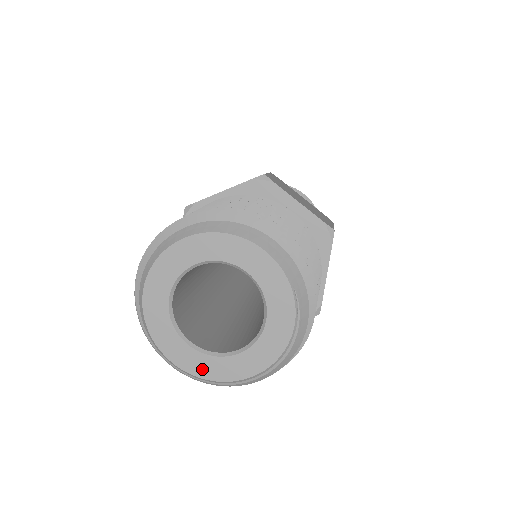
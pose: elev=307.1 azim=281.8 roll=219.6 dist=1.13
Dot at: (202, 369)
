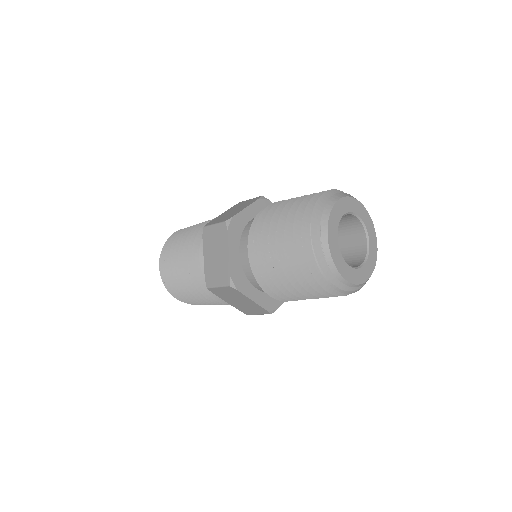
Dot at: (355, 278)
